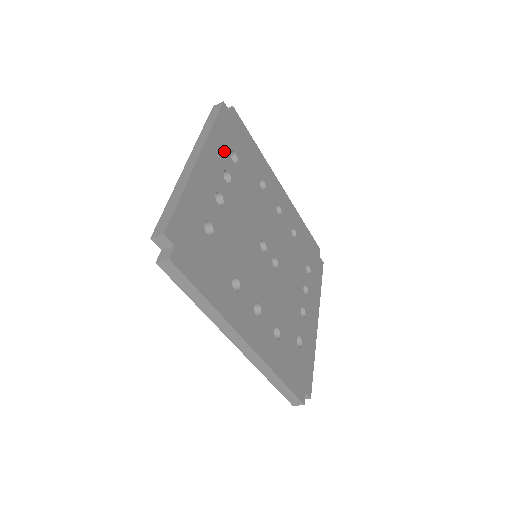
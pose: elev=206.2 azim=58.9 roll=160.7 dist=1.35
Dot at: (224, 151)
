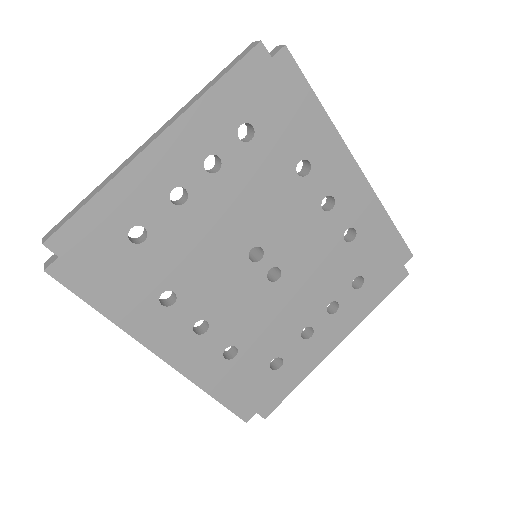
Dot at: (223, 125)
